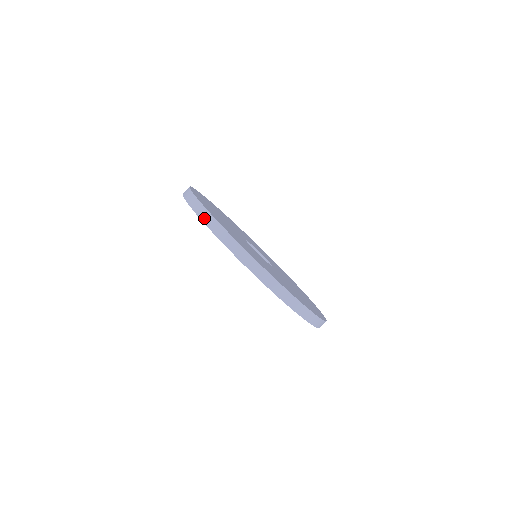
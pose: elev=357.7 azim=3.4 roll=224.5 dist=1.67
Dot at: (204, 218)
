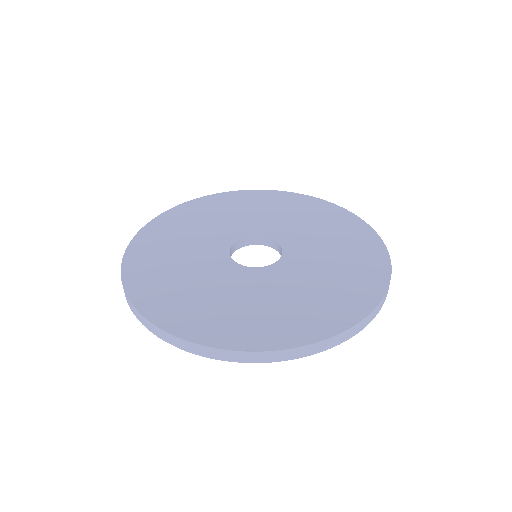
Dot at: occluded
